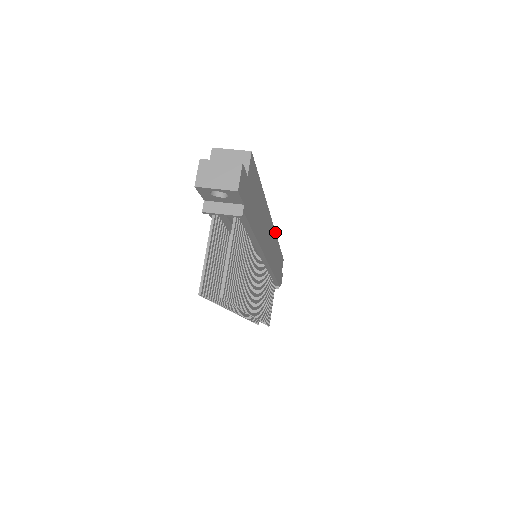
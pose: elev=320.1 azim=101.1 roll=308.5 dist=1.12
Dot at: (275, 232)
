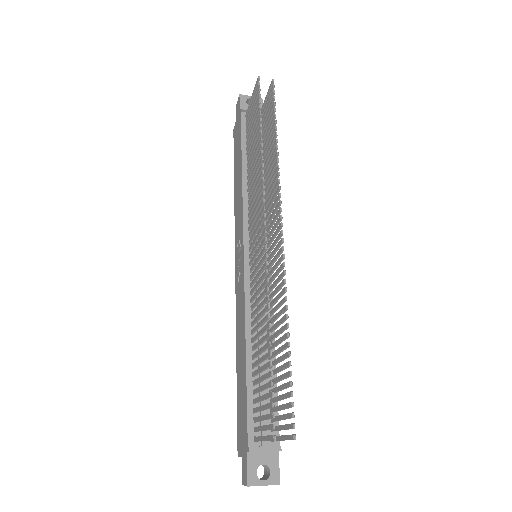
Dot at: occluded
